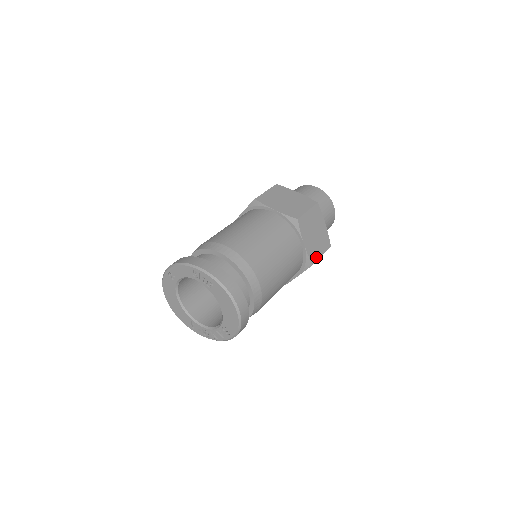
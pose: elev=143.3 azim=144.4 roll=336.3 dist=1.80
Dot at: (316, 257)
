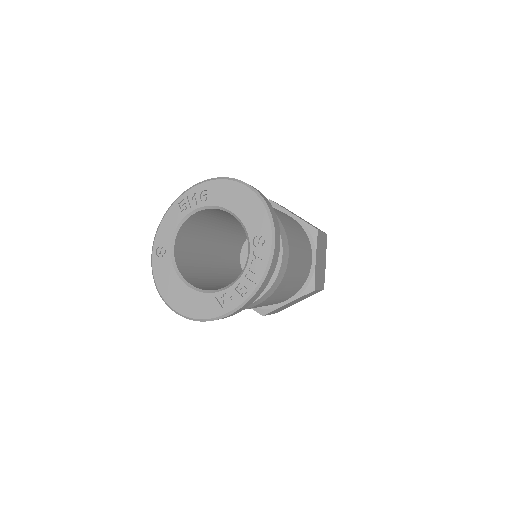
Dot at: occluded
